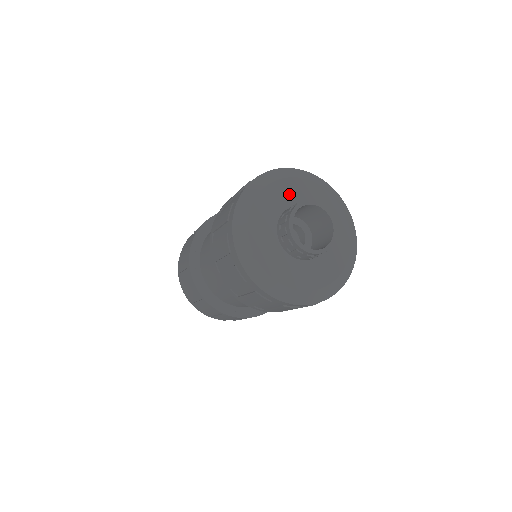
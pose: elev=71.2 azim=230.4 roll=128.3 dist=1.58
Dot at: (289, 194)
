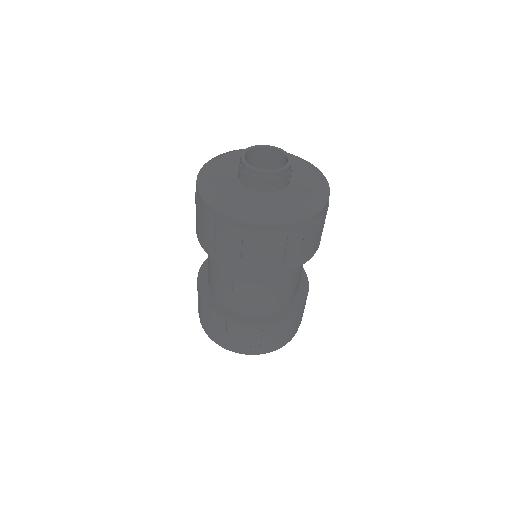
Dot at: occluded
